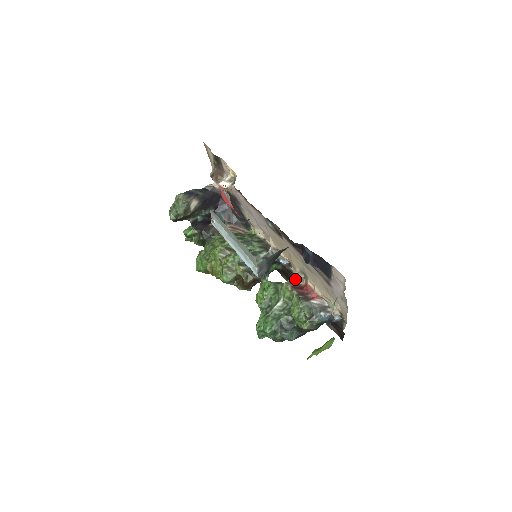
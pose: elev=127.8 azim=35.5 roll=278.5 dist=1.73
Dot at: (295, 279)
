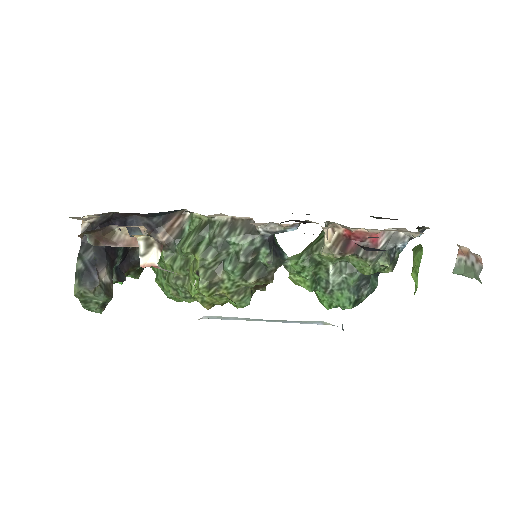
Dot at: (329, 236)
